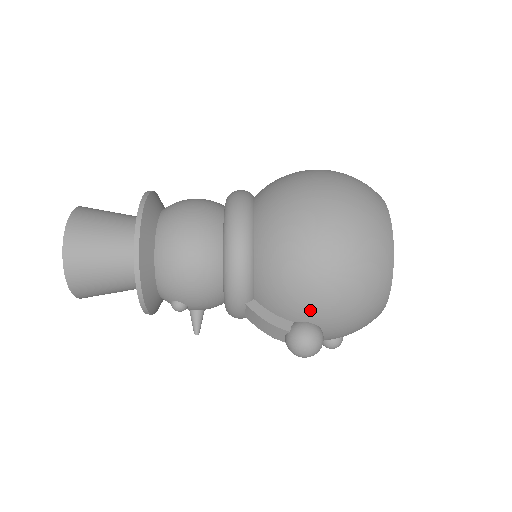
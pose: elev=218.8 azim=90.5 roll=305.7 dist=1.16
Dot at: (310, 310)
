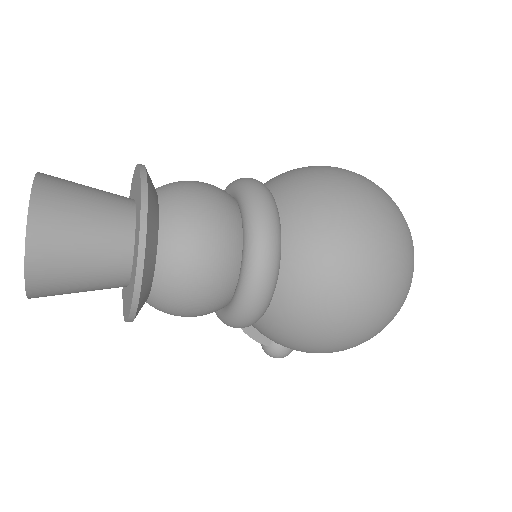
Dot at: occluded
